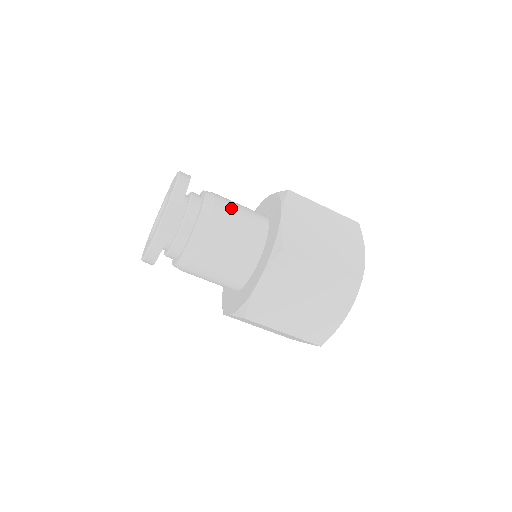
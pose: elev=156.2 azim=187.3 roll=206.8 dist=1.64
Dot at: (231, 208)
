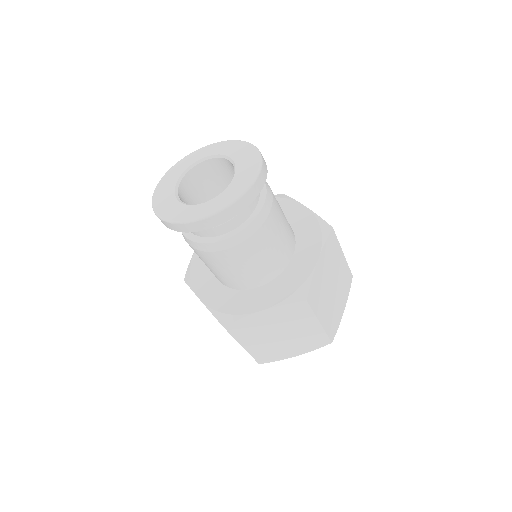
Dot at: (280, 220)
